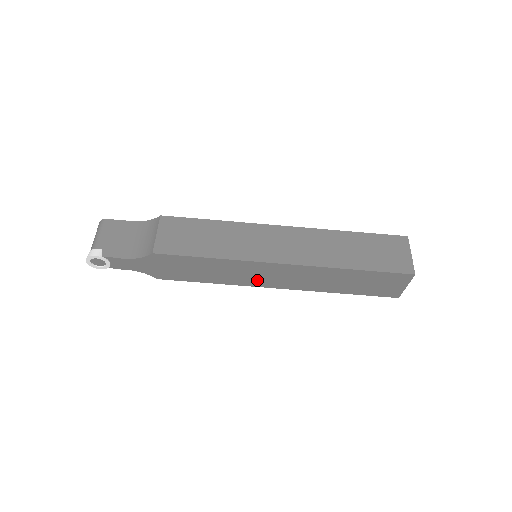
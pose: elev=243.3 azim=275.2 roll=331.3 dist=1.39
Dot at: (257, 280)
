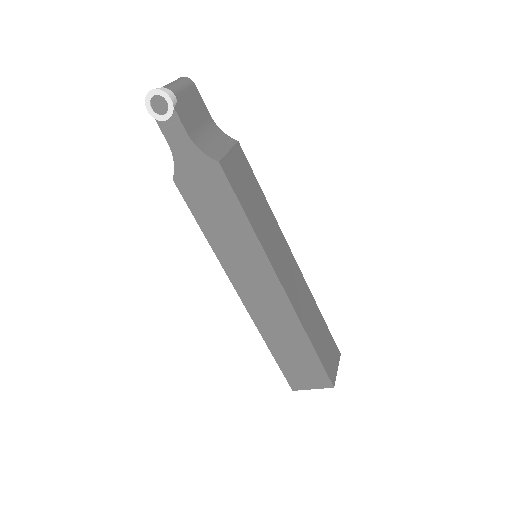
Dot at: (240, 274)
